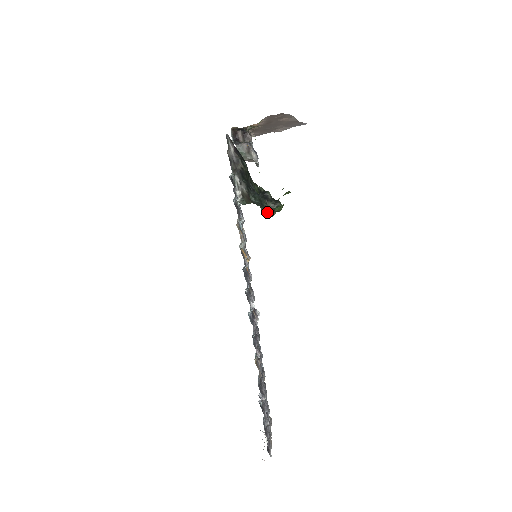
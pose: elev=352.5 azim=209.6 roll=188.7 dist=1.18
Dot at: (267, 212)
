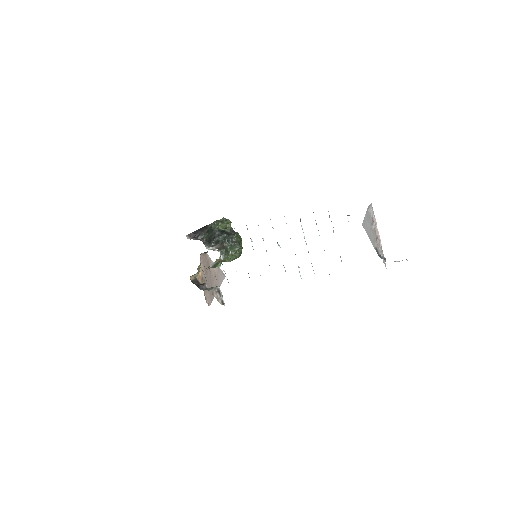
Dot at: (237, 243)
